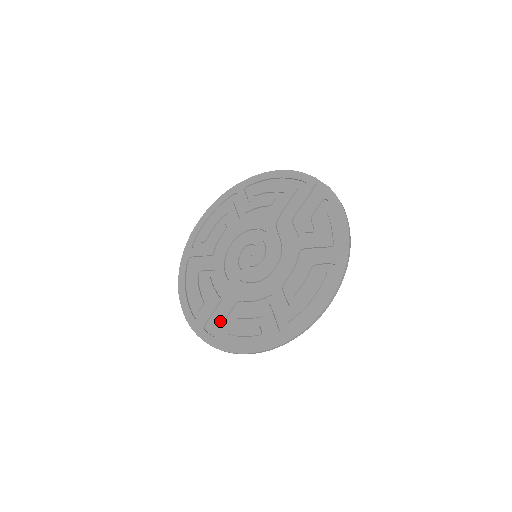
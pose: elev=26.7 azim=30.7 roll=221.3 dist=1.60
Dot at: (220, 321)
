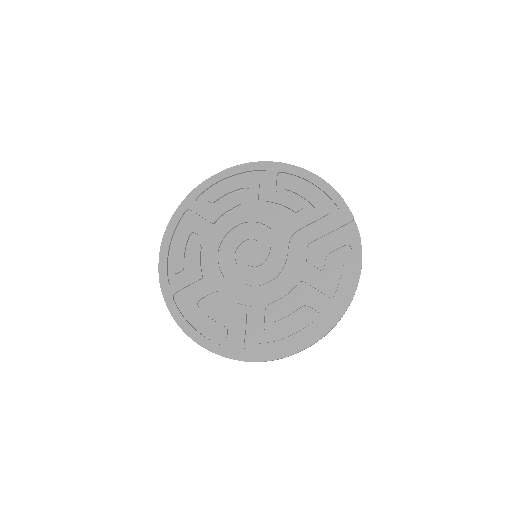
Dot at: (192, 300)
